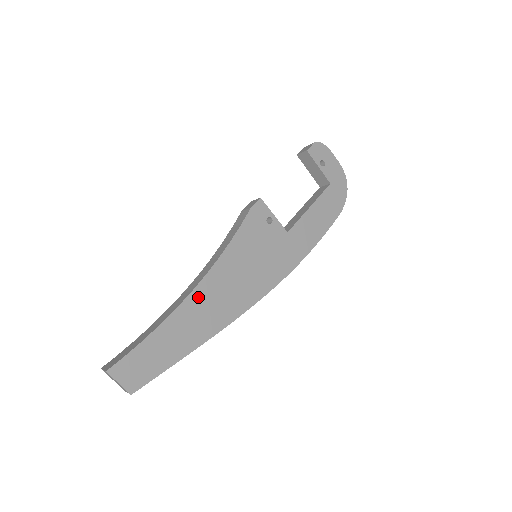
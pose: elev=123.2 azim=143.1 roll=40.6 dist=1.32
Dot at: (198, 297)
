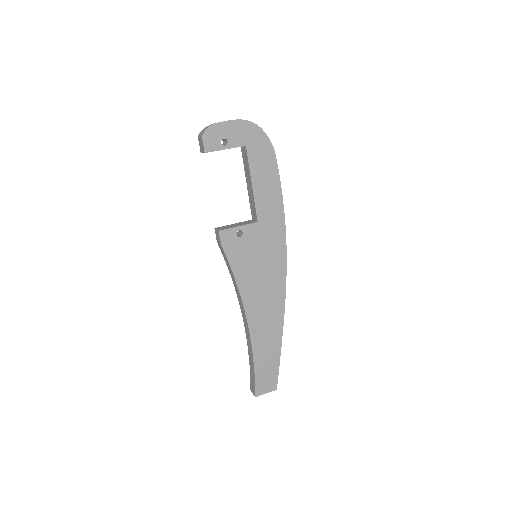
Dot at: (254, 322)
